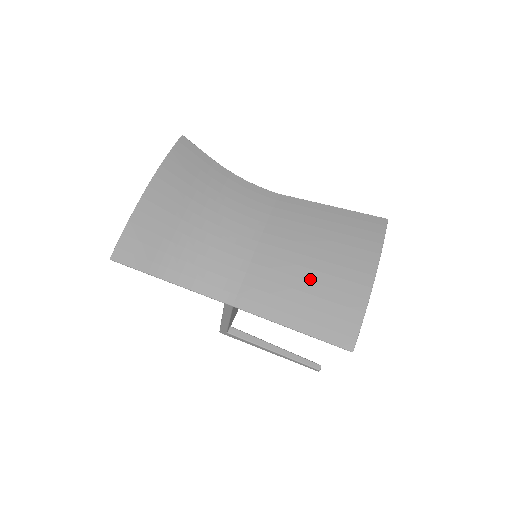
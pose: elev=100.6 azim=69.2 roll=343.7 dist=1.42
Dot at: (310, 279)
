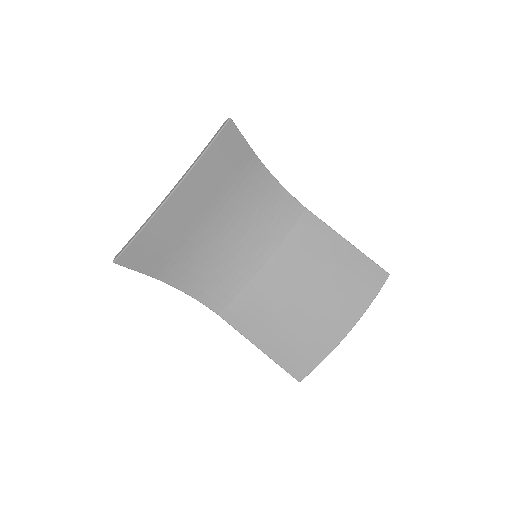
Dot at: (294, 317)
